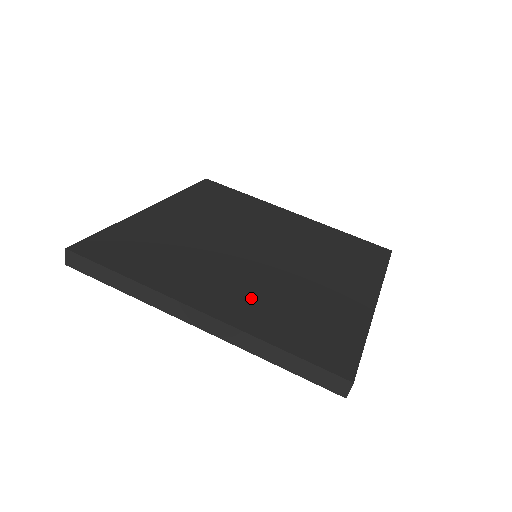
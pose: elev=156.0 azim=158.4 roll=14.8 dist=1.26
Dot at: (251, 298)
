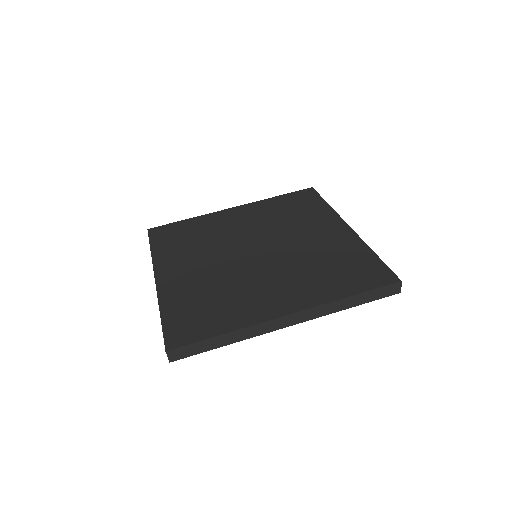
Dot at: (194, 281)
